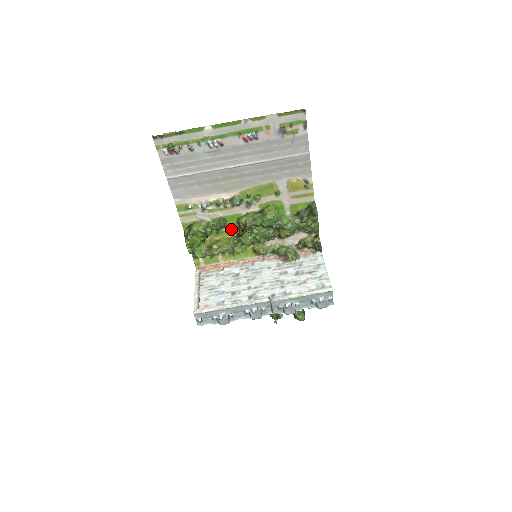
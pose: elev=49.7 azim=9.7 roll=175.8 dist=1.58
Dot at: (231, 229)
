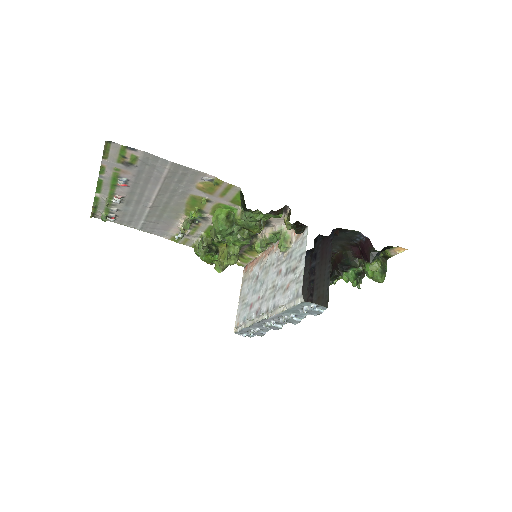
Dot at: occluded
